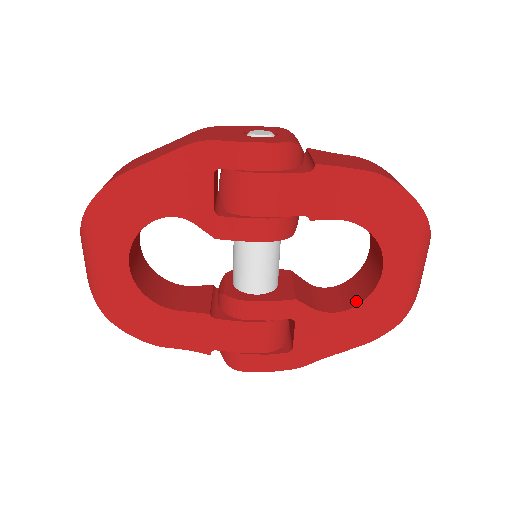
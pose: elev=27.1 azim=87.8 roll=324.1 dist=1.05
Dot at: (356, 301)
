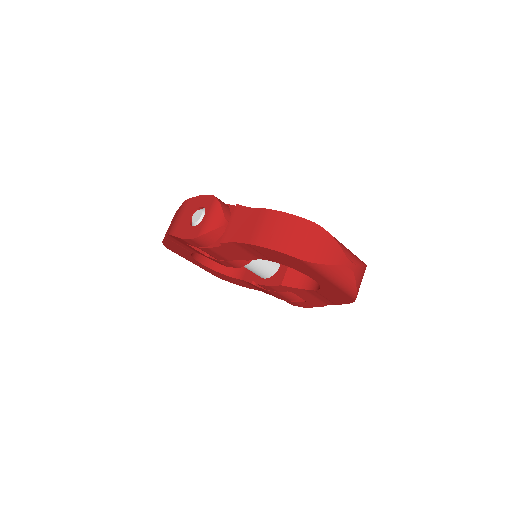
Dot at: occluded
